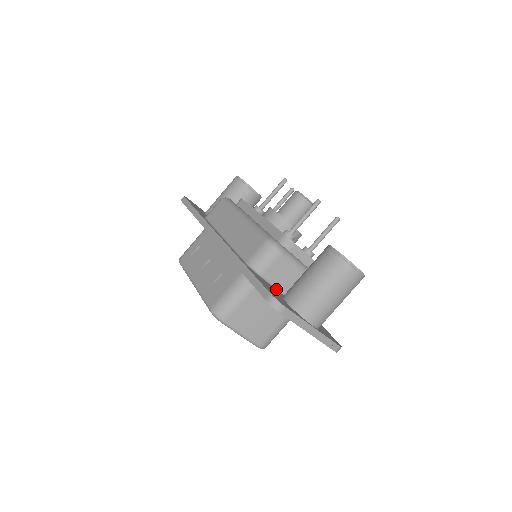
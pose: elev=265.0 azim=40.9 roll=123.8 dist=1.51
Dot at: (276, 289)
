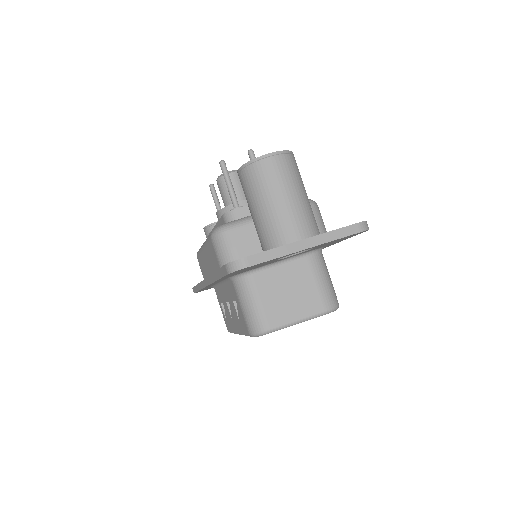
Dot at: occluded
